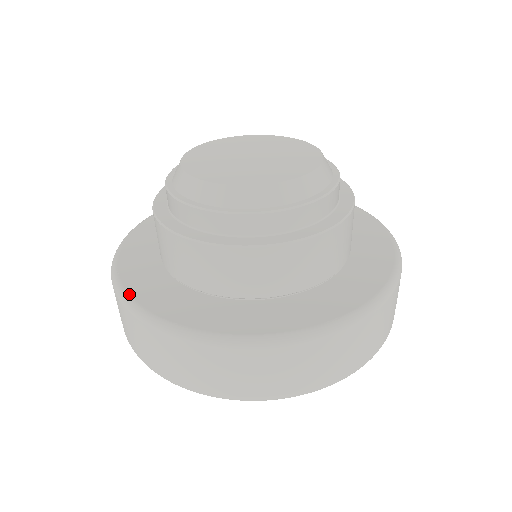
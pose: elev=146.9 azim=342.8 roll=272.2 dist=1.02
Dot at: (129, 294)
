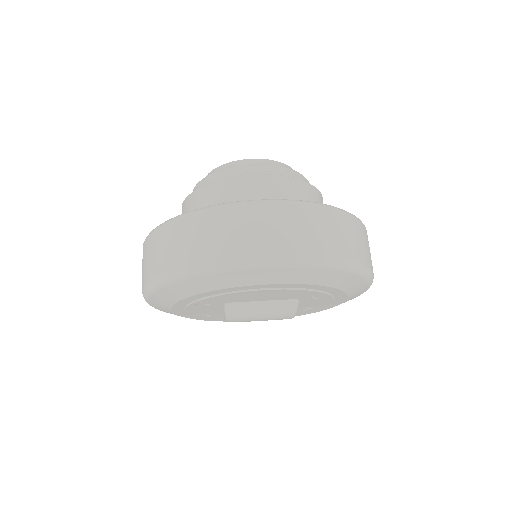
Dot at: occluded
